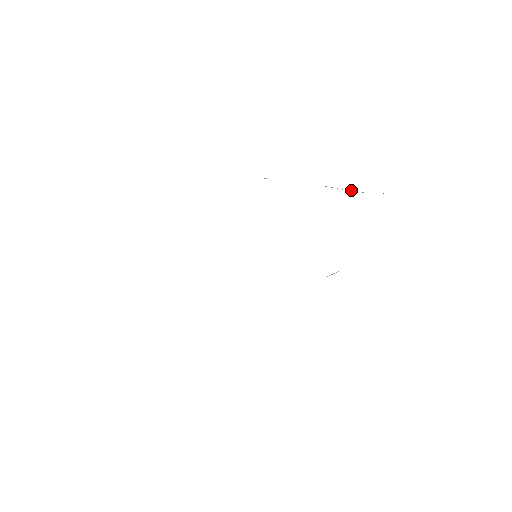
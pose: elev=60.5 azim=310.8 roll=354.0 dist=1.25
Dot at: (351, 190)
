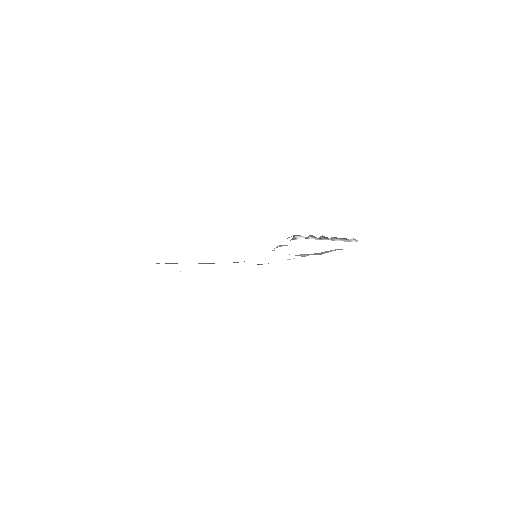
Dot at: (333, 239)
